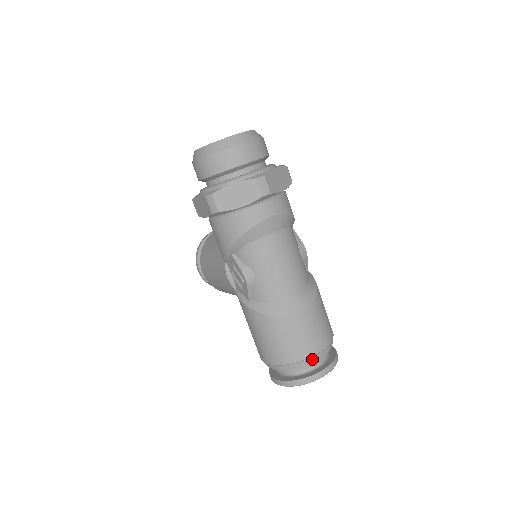
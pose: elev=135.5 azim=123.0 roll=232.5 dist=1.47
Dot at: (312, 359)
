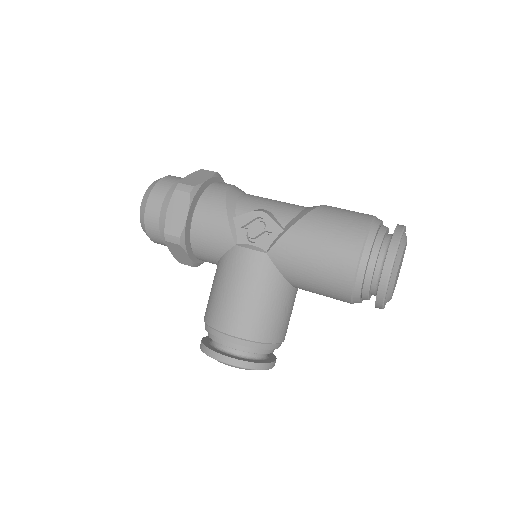
Dot at: (379, 219)
